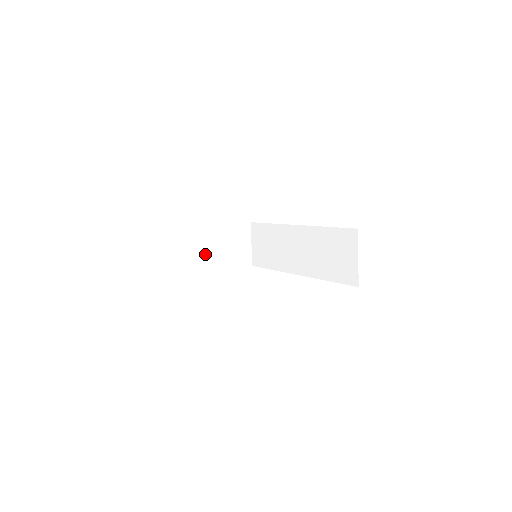
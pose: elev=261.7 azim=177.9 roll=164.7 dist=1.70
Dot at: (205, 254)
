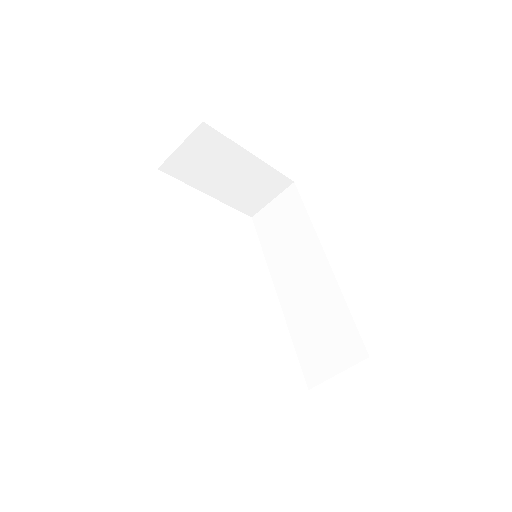
Dot at: (217, 174)
